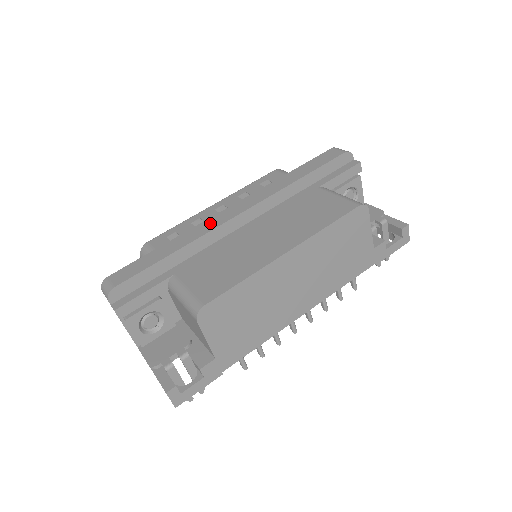
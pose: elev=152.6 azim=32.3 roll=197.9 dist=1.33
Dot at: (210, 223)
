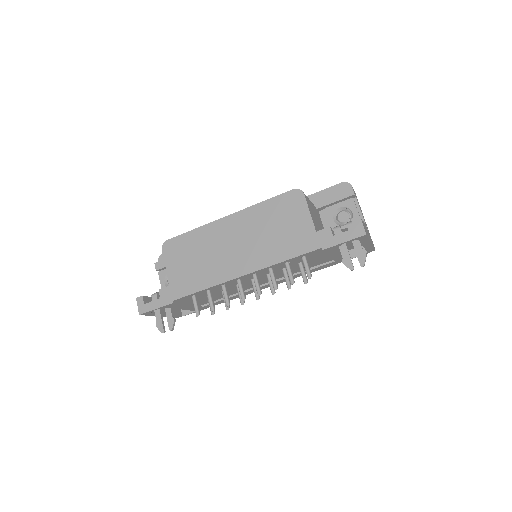
Dot at: occluded
